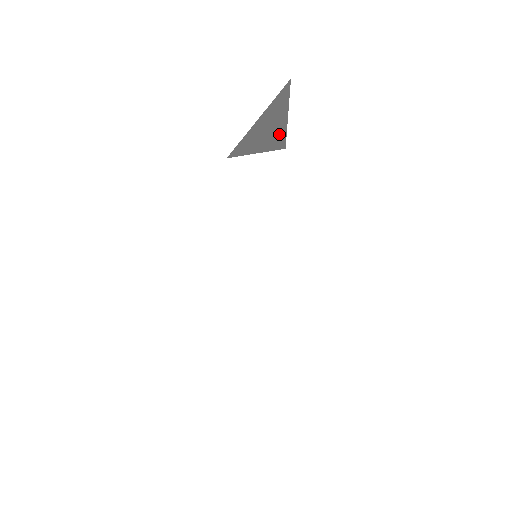
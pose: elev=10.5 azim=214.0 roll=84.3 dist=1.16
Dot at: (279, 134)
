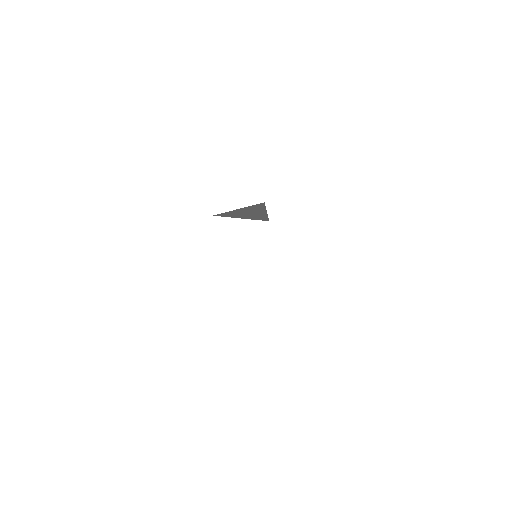
Dot at: (262, 216)
